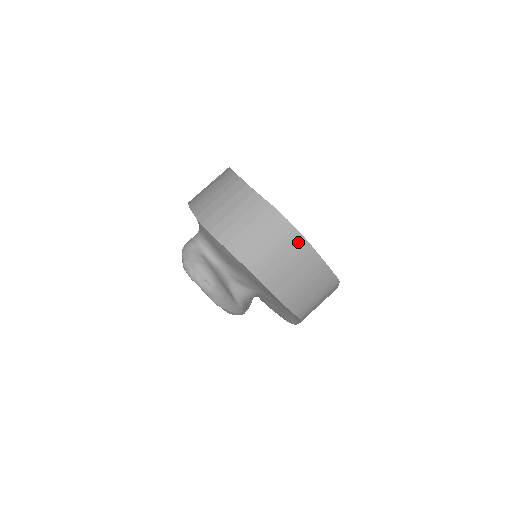
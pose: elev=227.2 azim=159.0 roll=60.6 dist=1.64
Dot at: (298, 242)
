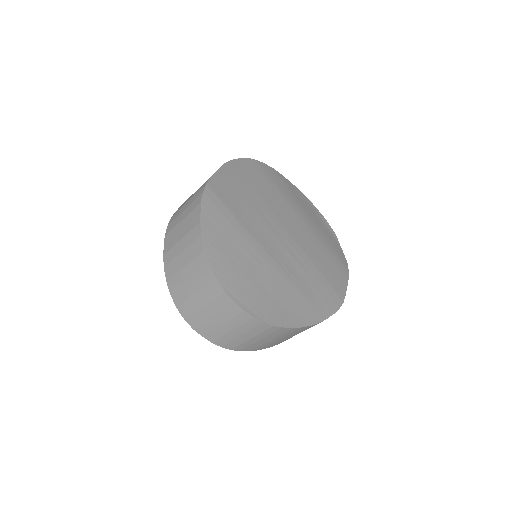
Dot at: (280, 331)
